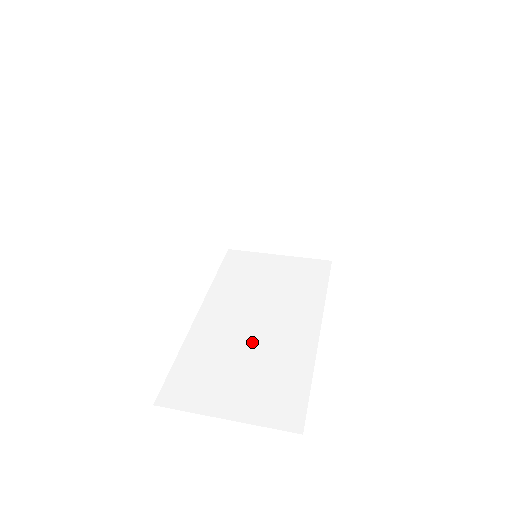
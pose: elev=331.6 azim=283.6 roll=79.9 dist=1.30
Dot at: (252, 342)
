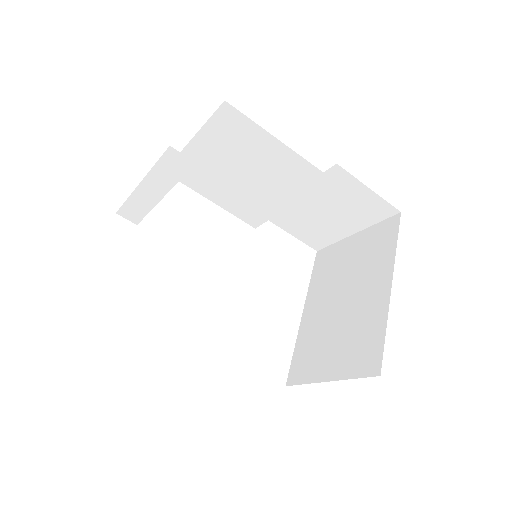
Dot at: occluded
